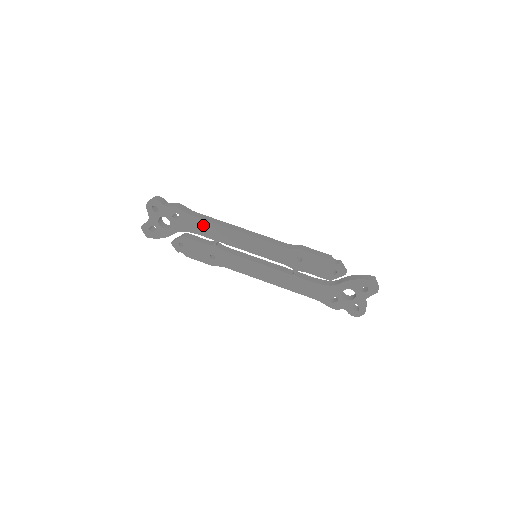
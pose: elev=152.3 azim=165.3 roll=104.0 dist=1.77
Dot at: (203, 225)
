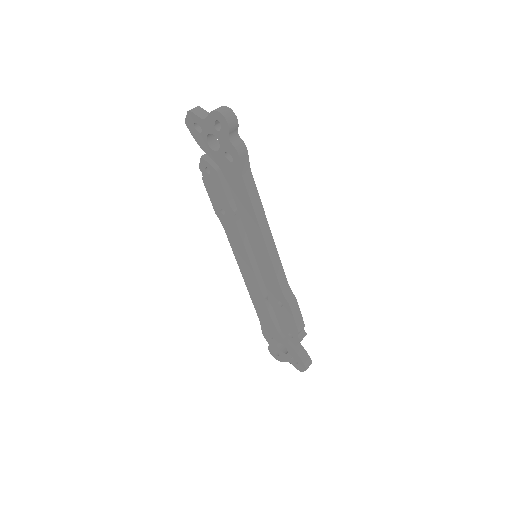
Dot at: (243, 195)
